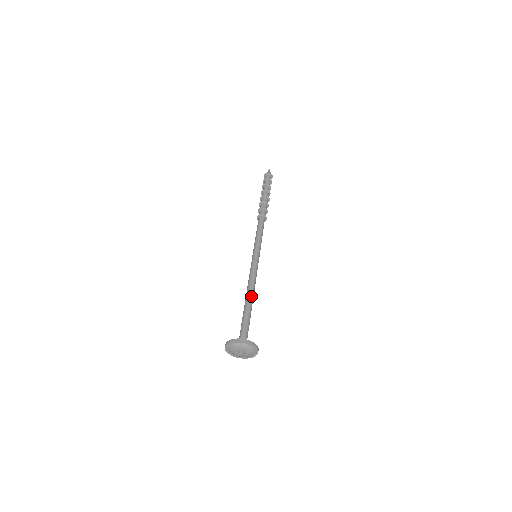
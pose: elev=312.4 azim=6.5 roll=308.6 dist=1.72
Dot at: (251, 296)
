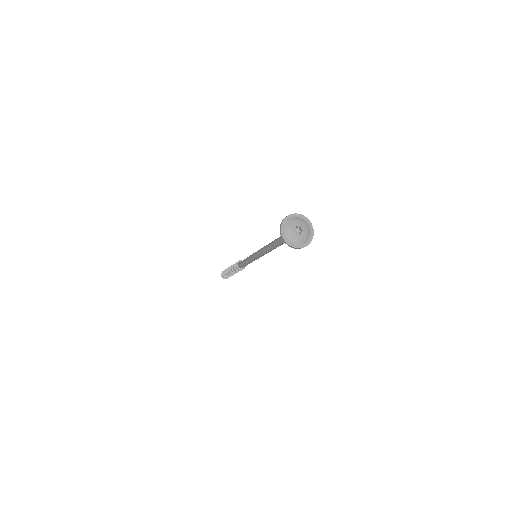
Dot at: occluded
